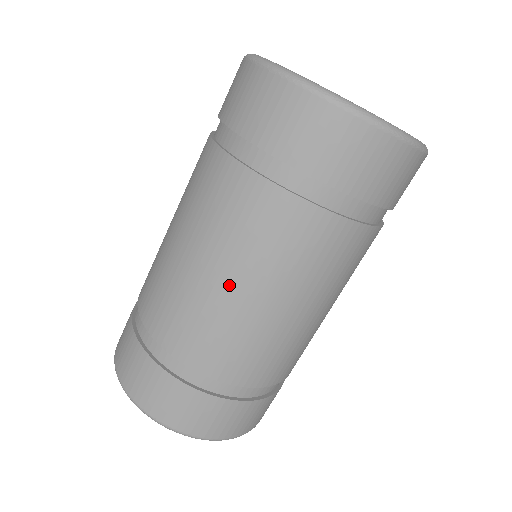
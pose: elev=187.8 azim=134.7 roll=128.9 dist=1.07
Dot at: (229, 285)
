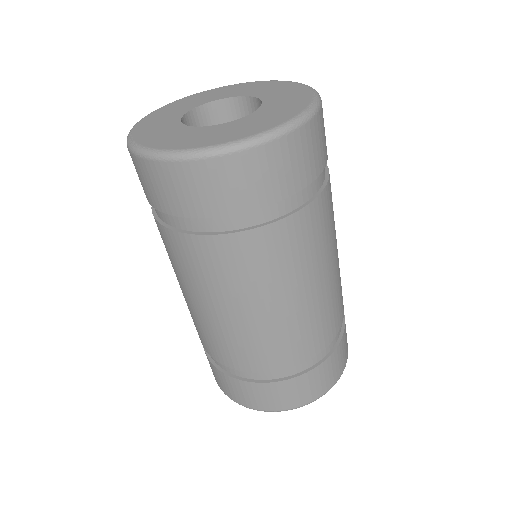
Dot at: (225, 312)
